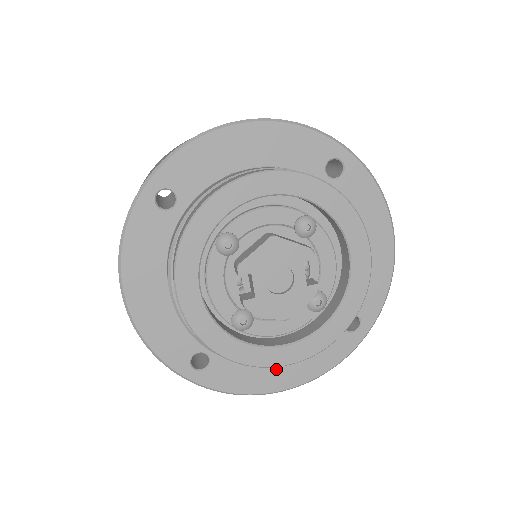
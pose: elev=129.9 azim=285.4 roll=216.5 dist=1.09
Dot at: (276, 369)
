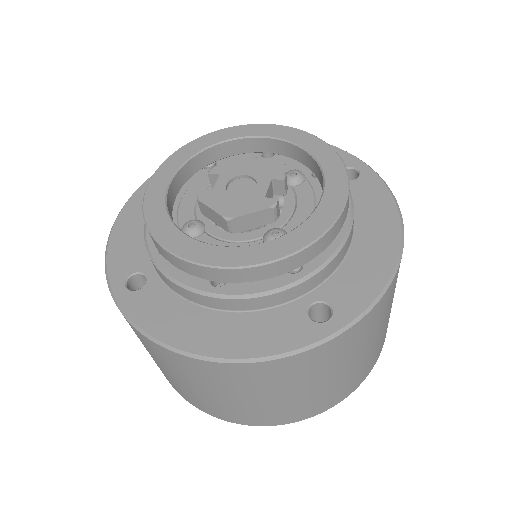
Dot at: (203, 324)
